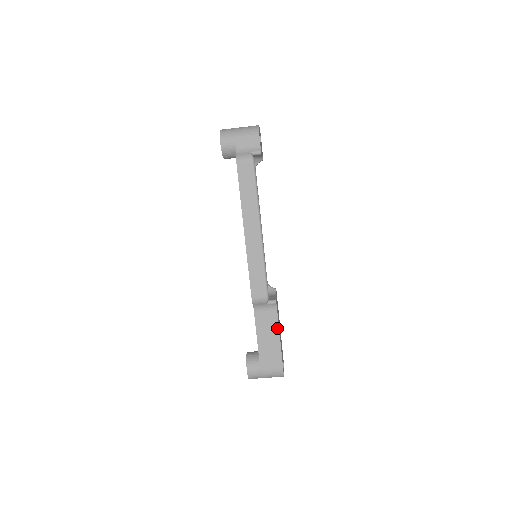
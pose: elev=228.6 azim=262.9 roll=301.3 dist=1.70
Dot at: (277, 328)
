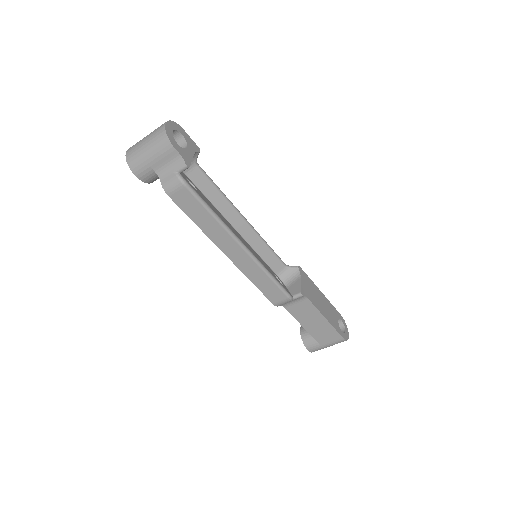
Dot at: (317, 312)
